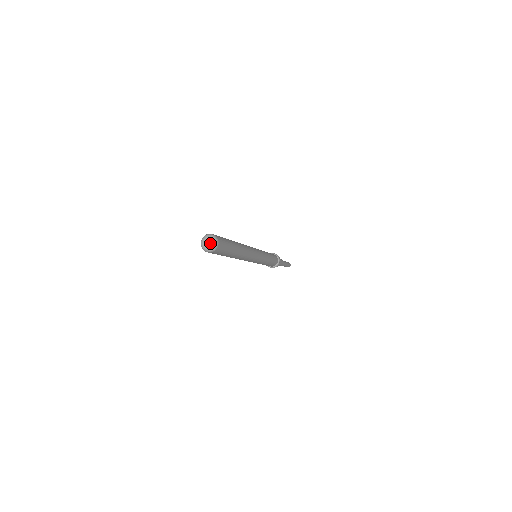
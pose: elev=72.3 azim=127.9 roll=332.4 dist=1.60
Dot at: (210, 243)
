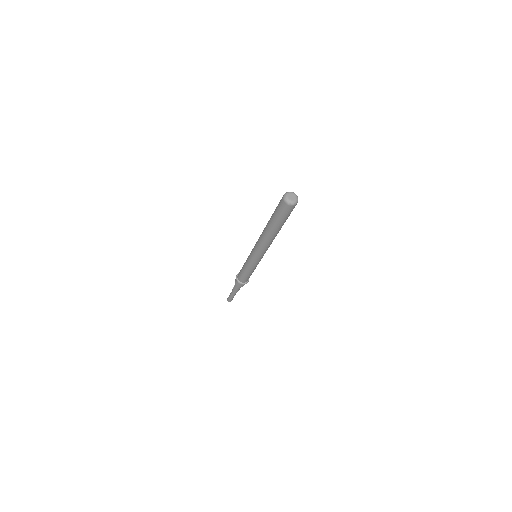
Dot at: (293, 198)
